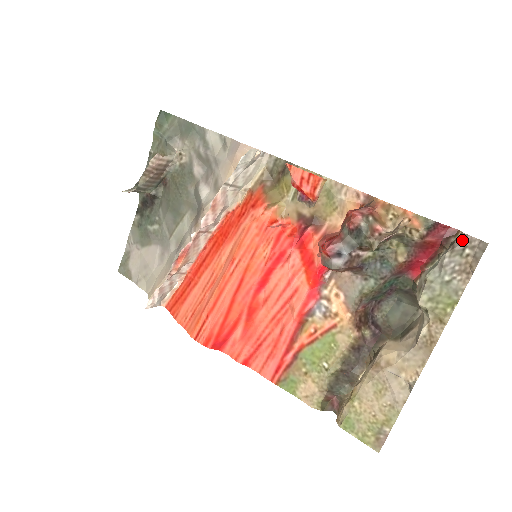
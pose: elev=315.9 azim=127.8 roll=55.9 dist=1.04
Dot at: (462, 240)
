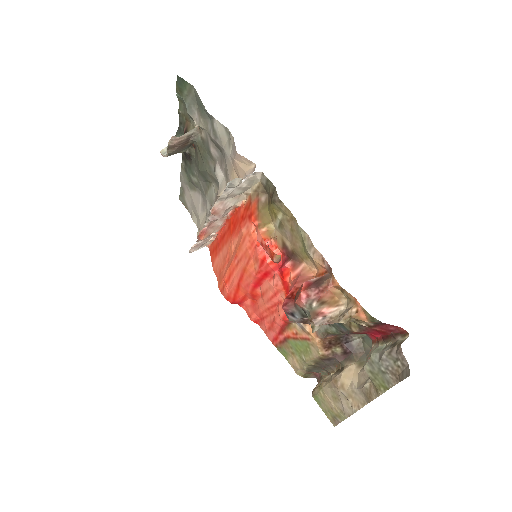
Dot at: (398, 352)
